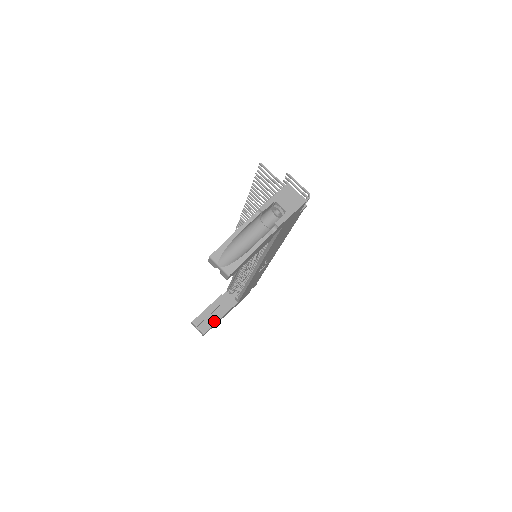
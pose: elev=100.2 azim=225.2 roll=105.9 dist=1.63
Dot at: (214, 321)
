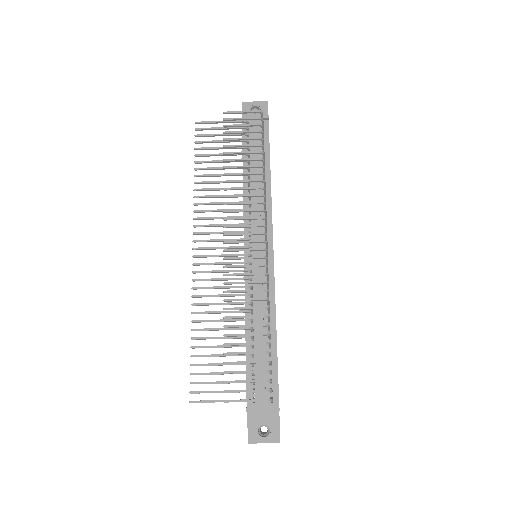
Dot at: occluded
